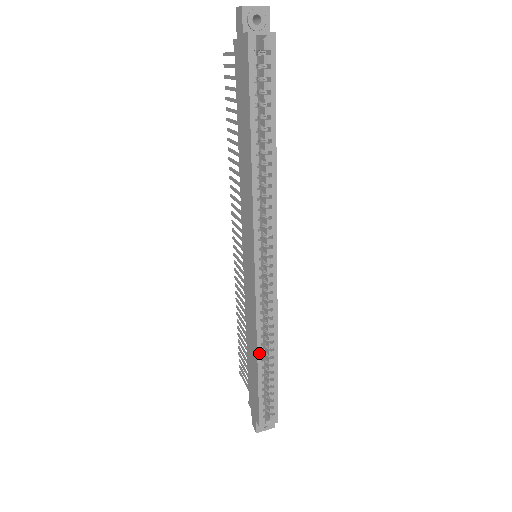
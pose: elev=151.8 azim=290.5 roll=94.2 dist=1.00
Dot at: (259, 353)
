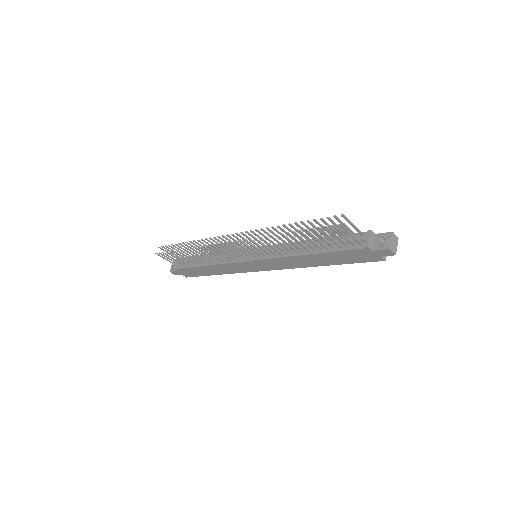
Dot at: (224, 273)
